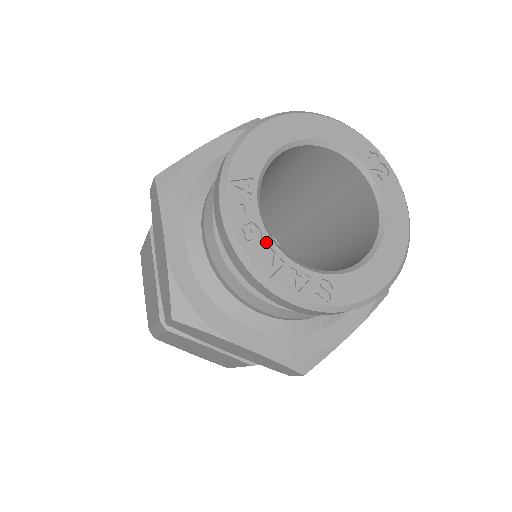
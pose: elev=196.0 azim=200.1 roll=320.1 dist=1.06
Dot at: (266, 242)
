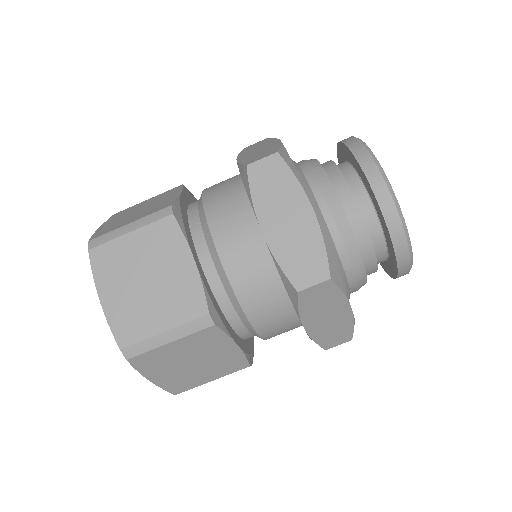
Dot at: occluded
